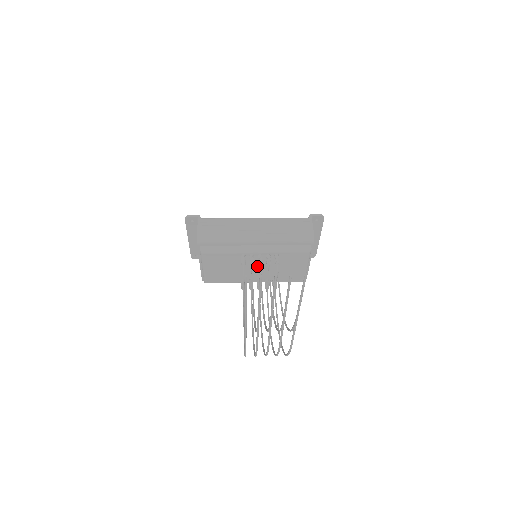
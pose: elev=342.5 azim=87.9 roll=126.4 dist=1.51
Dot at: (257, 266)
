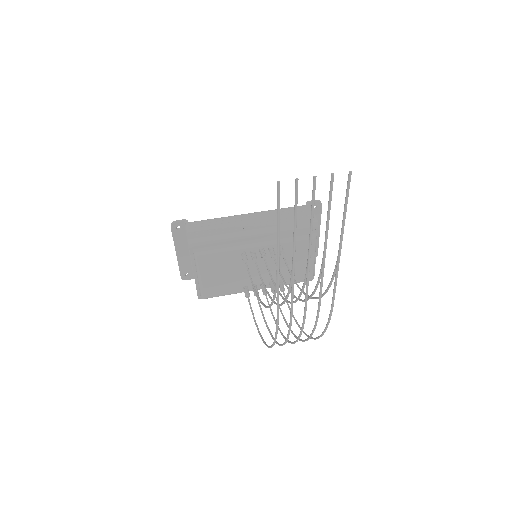
Dot at: (259, 266)
